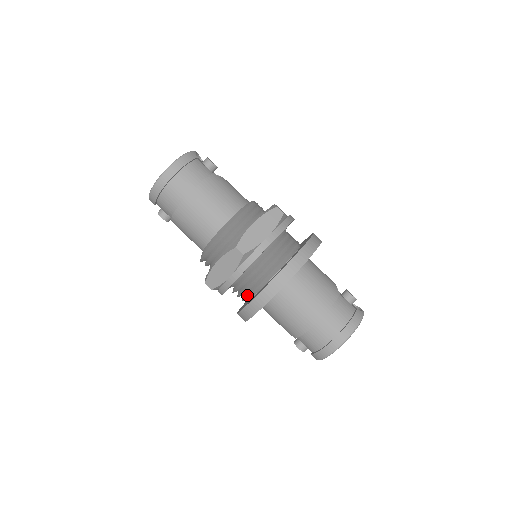
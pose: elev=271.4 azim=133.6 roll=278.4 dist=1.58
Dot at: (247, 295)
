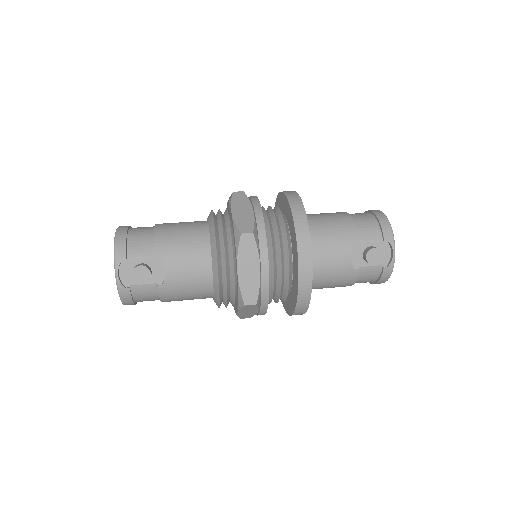
Dot at: (283, 225)
